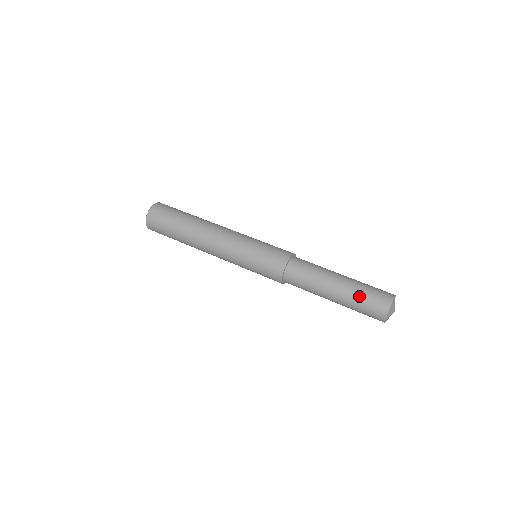
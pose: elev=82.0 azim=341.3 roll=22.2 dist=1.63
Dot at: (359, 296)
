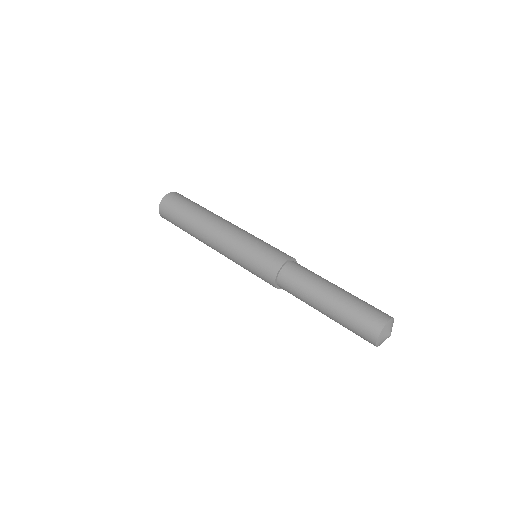
Dot at: (345, 326)
